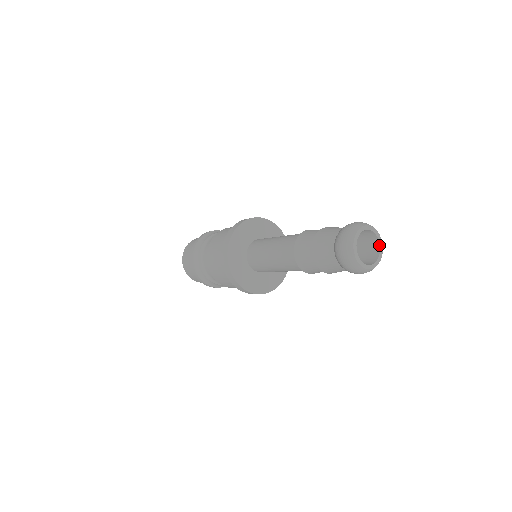
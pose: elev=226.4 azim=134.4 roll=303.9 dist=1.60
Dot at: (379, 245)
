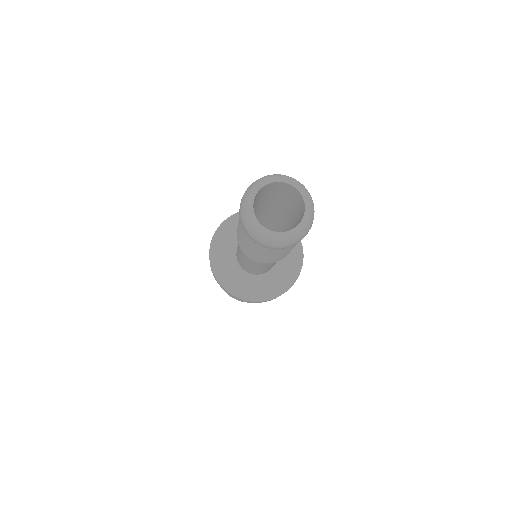
Dot at: (291, 229)
